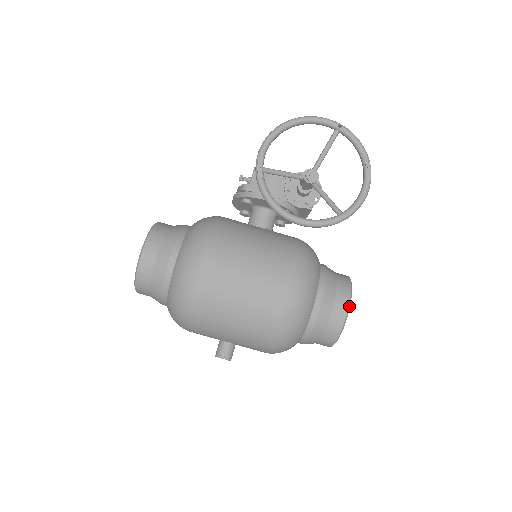
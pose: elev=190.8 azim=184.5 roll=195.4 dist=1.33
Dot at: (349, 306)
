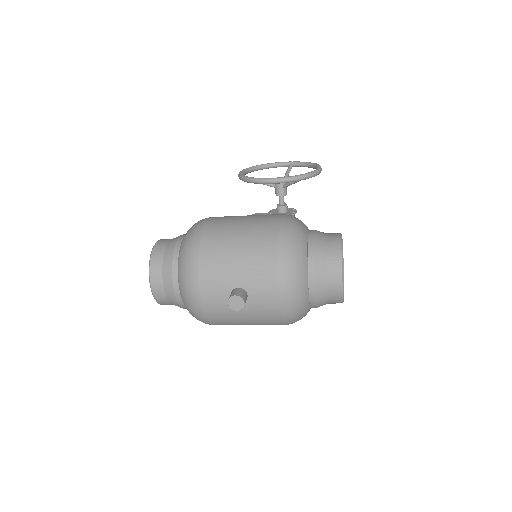
Dot at: (341, 235)
